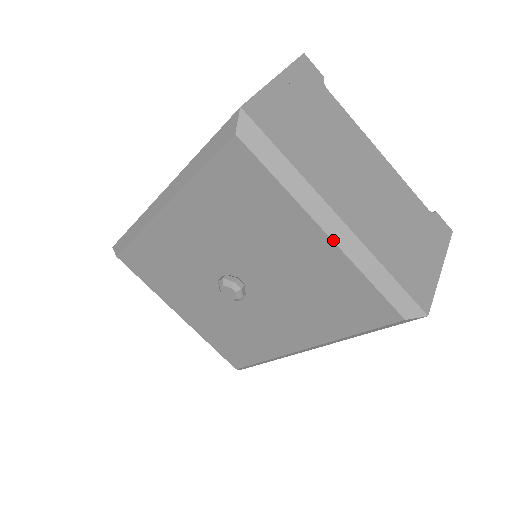
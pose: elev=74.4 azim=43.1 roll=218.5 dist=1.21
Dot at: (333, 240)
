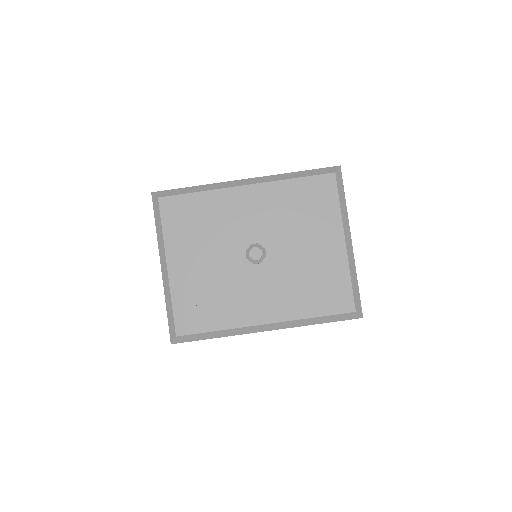
Dot at: (347, 248)
